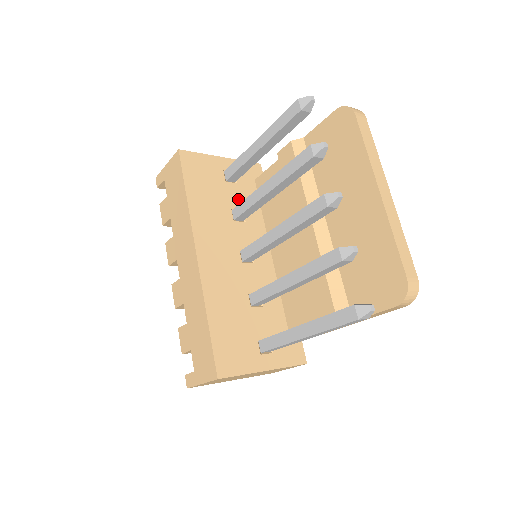
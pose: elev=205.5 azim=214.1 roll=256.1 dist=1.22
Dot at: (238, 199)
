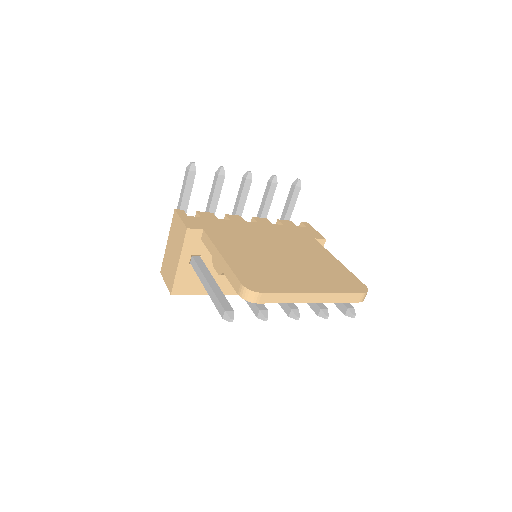
Dot at: occluded
